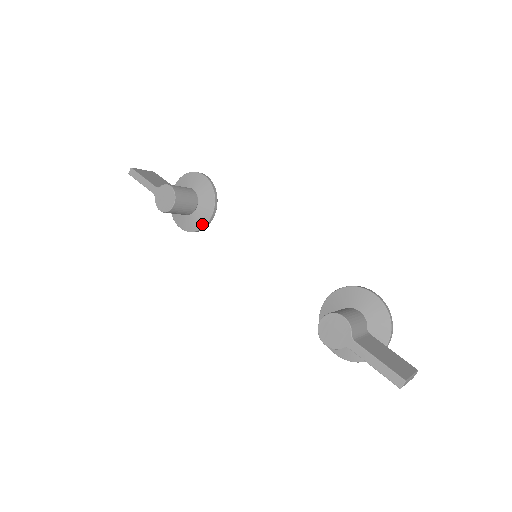
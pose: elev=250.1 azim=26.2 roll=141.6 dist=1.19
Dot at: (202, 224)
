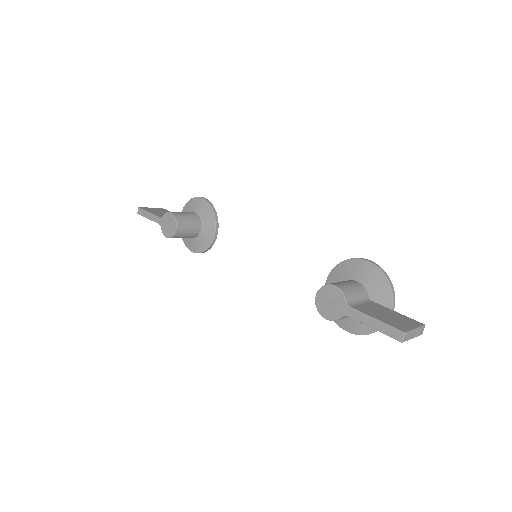
Dot at: (209, 242)
